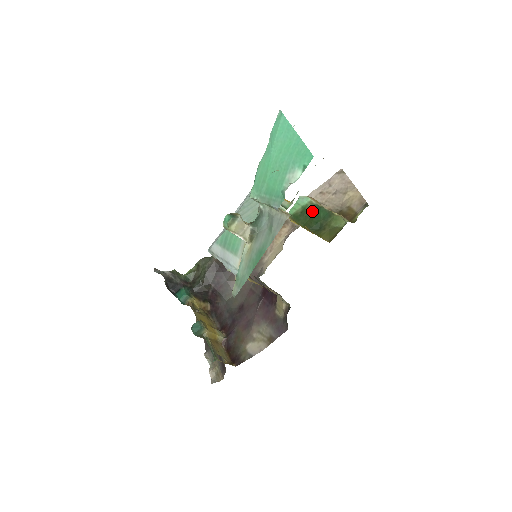
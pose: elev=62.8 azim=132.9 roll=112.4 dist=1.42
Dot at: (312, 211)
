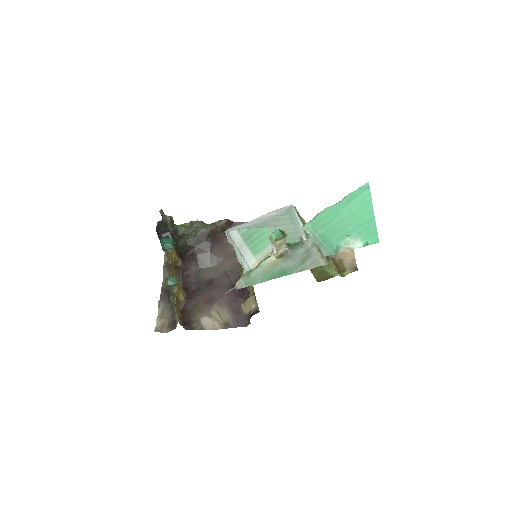
Dot at: occluded
